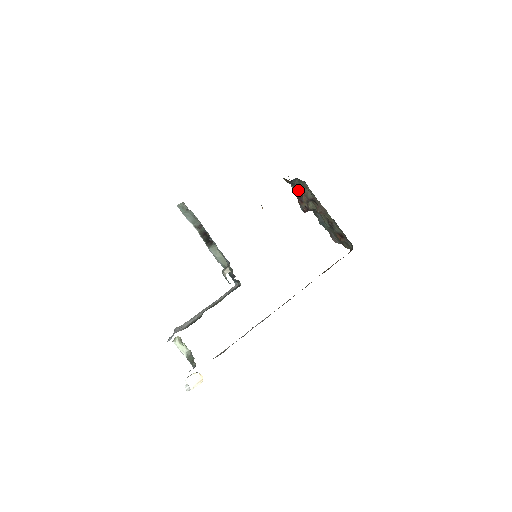
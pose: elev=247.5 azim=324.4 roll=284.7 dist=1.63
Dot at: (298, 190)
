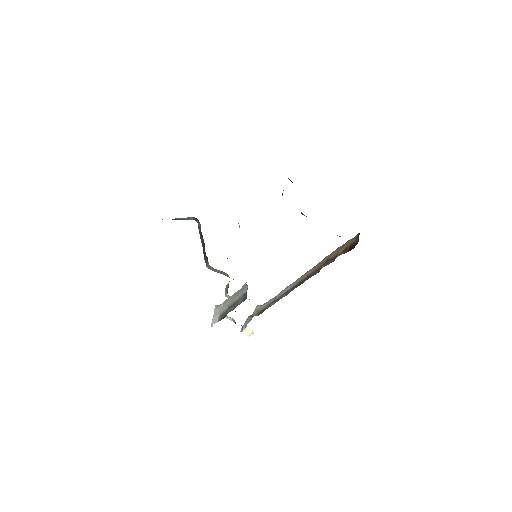
Dot at: occluded
